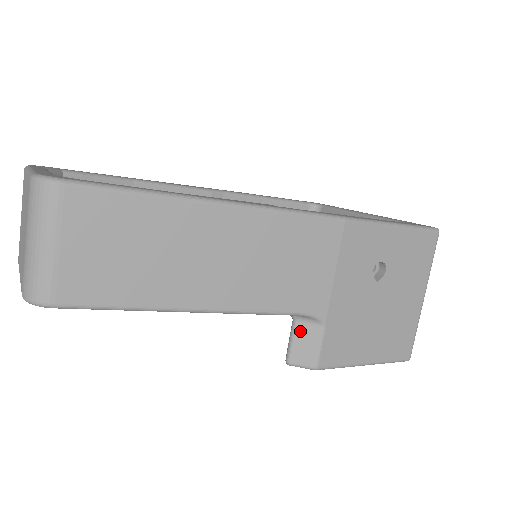
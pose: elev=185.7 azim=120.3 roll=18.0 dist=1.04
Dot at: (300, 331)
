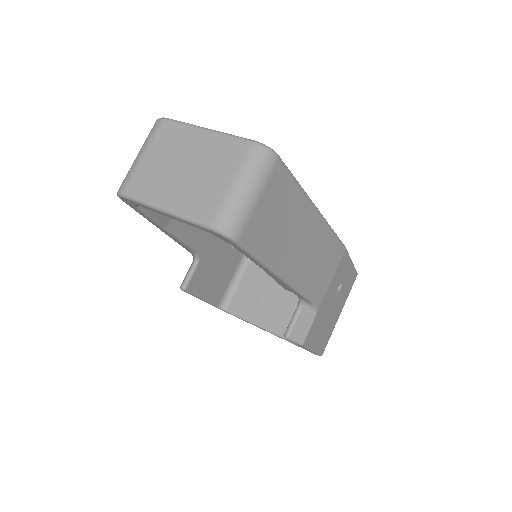
Dot at: (302, 315)
